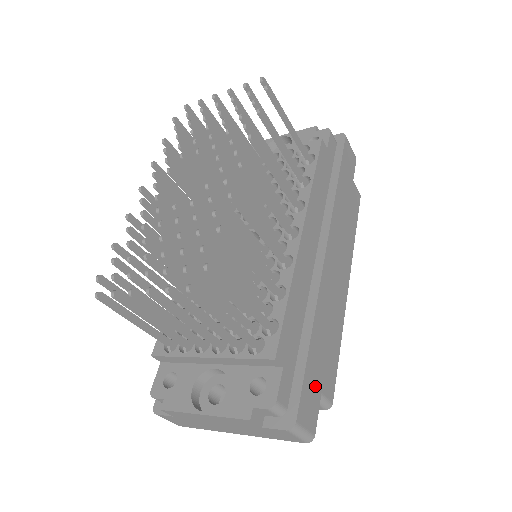
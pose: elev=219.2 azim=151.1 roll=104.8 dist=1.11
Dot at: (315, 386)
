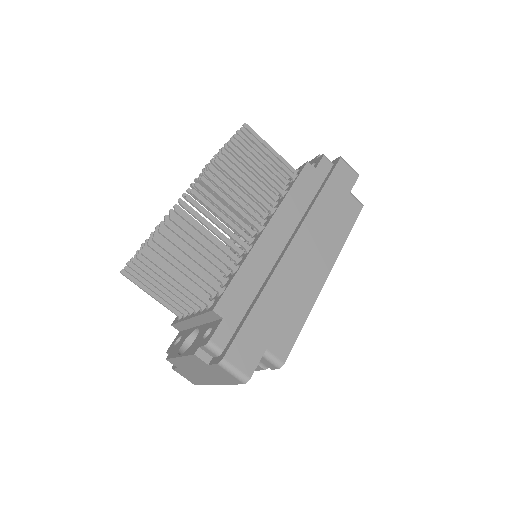
Dot at: (257, 341)
